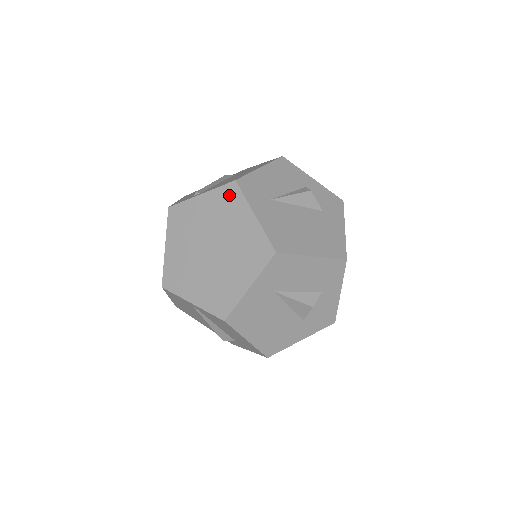
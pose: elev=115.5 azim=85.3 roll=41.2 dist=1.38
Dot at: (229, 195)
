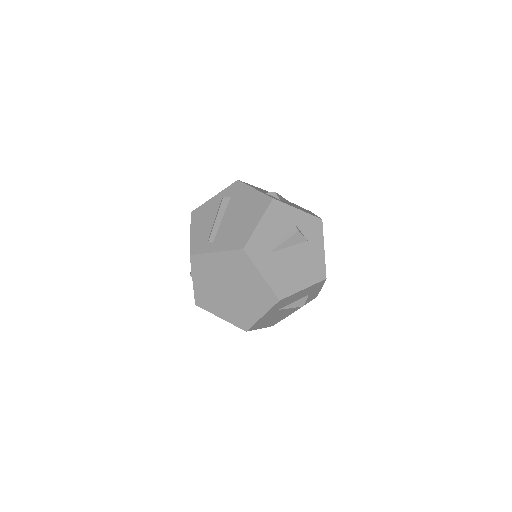
Dot at: (239, 258)
